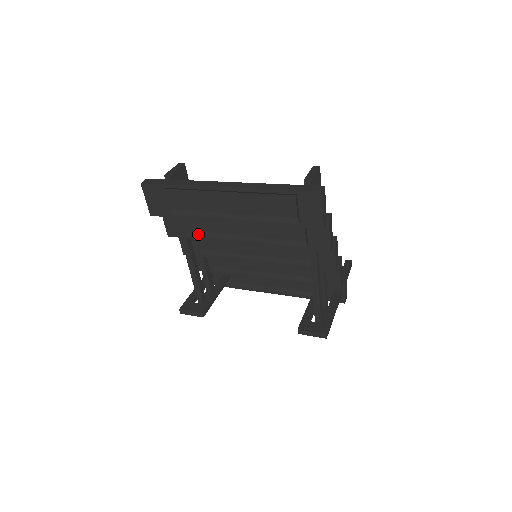
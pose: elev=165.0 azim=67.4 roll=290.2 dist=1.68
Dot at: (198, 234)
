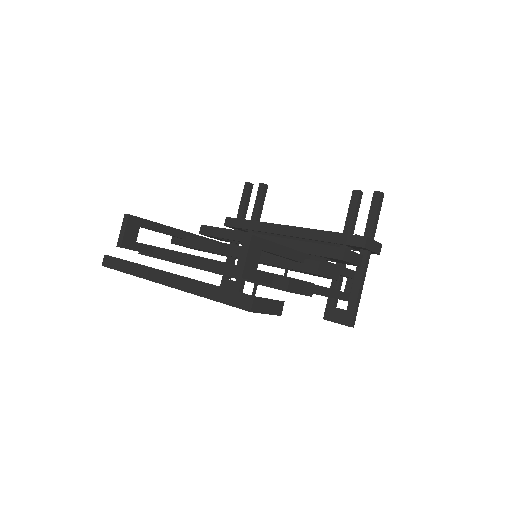
Dot at: occluded
